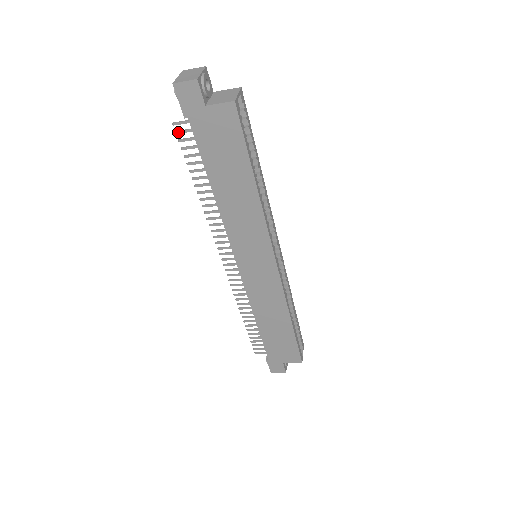
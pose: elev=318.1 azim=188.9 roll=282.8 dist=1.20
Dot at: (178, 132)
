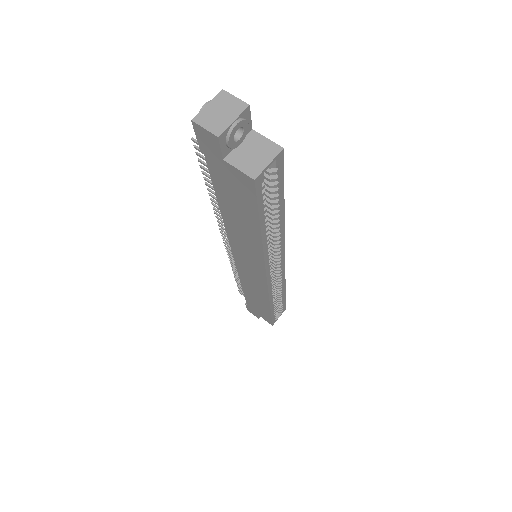
Dot at: (196, 148)
